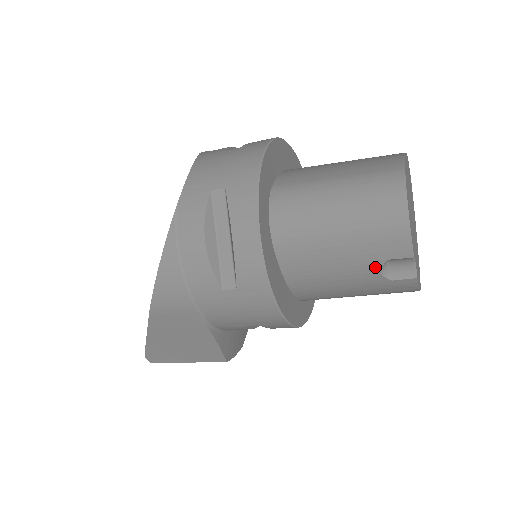
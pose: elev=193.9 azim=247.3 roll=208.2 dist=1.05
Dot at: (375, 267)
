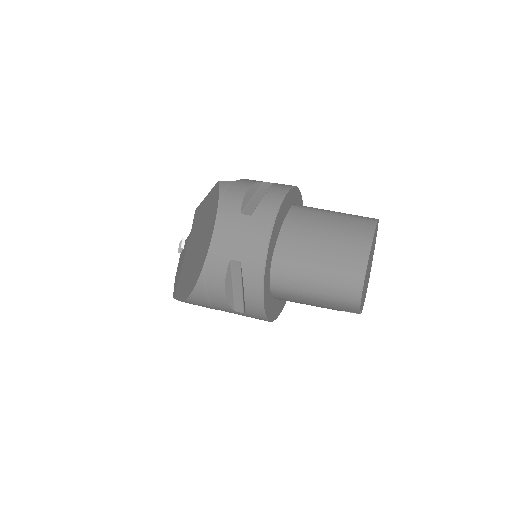
Dot at: occluded
